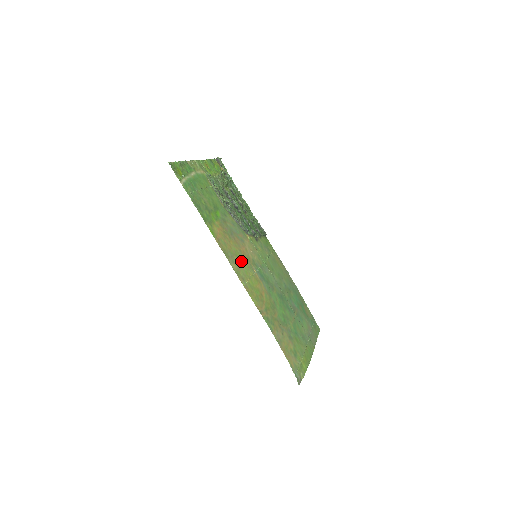
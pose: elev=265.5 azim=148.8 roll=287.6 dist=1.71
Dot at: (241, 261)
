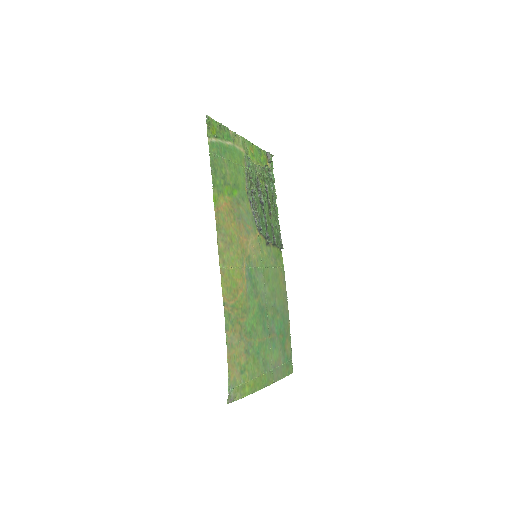
Dot at: (233, 247)
